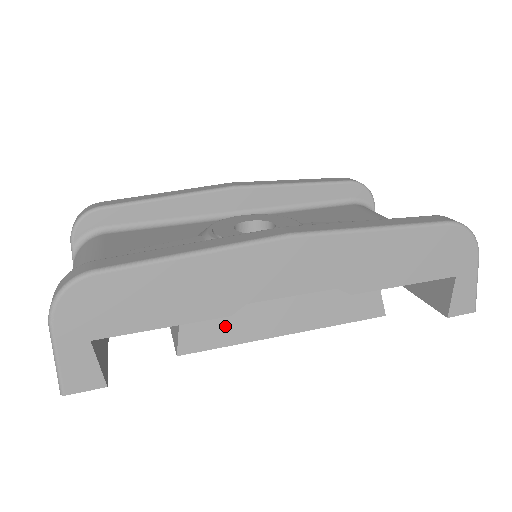
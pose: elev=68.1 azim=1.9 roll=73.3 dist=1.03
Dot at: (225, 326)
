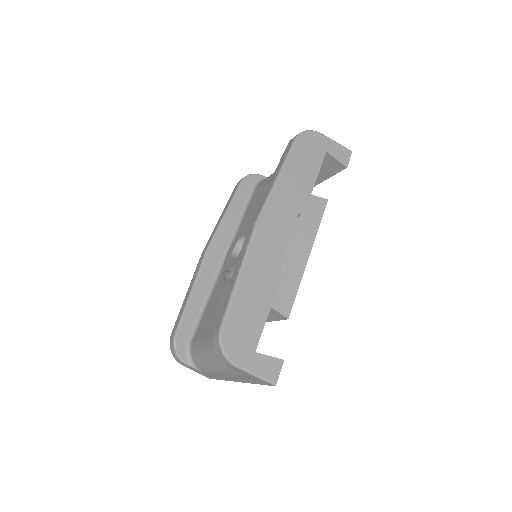
Dot at: (286, 285)
